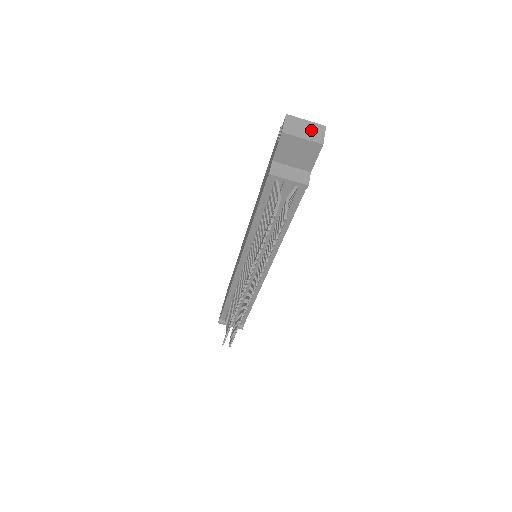
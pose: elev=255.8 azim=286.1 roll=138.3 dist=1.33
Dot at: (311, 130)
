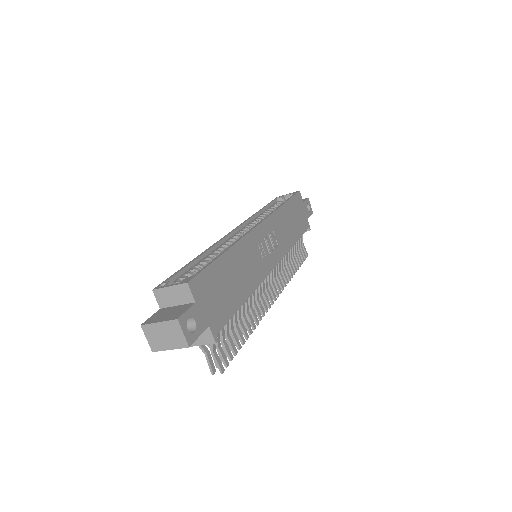
Dot at: (170, 334)
